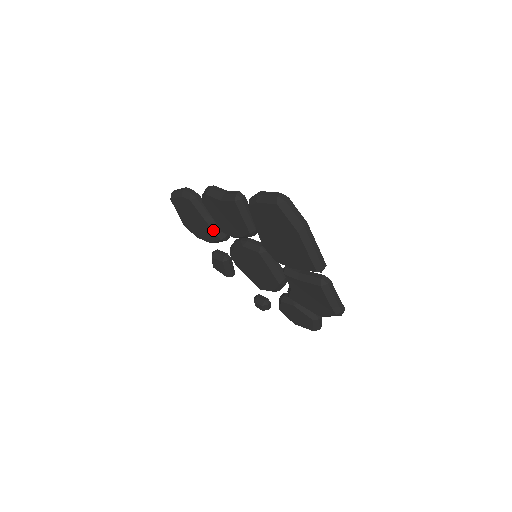
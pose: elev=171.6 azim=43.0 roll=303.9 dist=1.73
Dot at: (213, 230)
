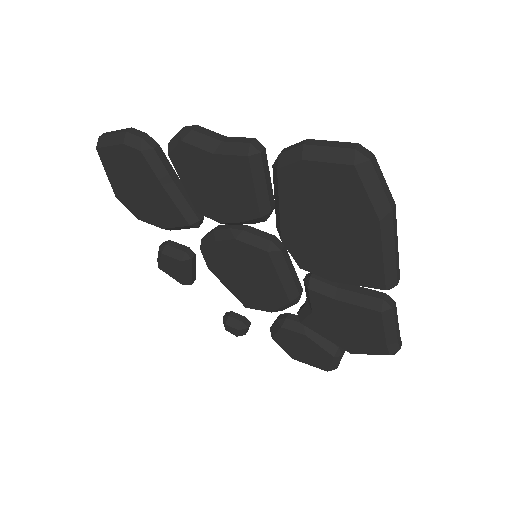
Dot at: (178, 208)
